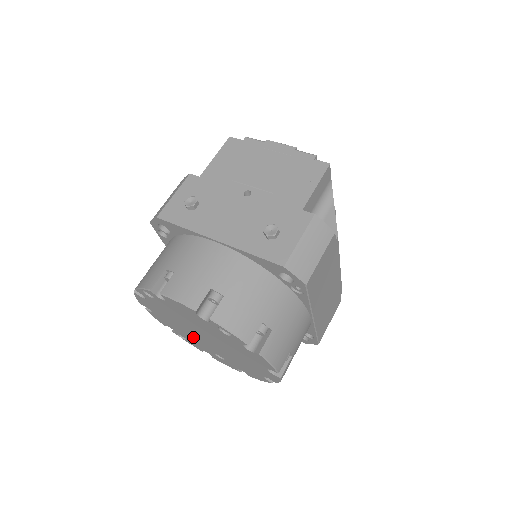
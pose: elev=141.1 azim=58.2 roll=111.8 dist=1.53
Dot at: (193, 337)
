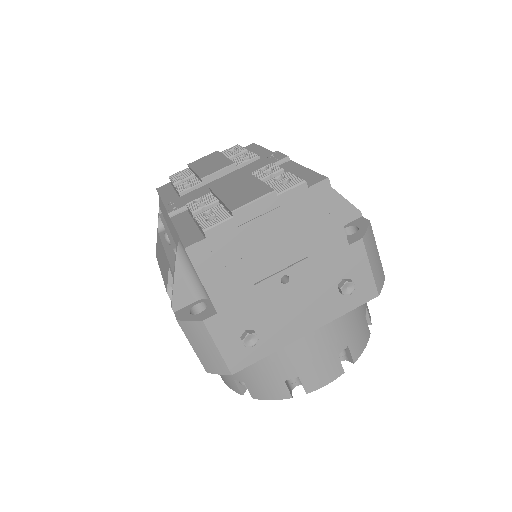
Dot at: occluded
